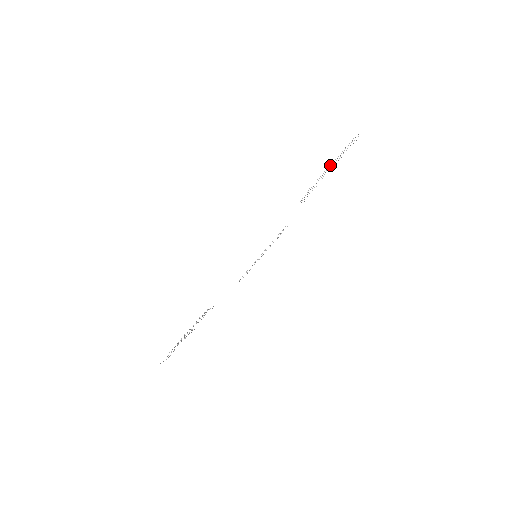
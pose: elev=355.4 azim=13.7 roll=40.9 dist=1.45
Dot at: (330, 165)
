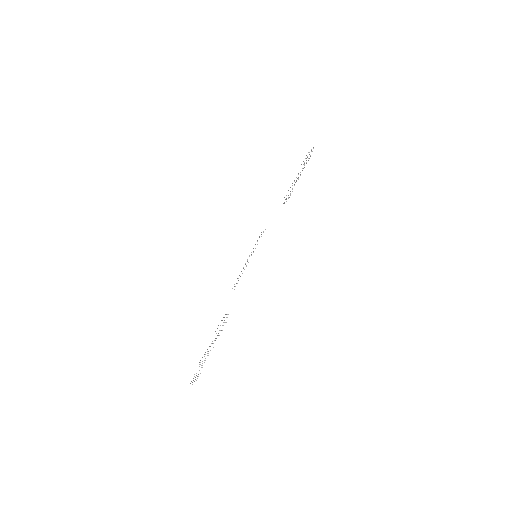
Dot at: occluded
